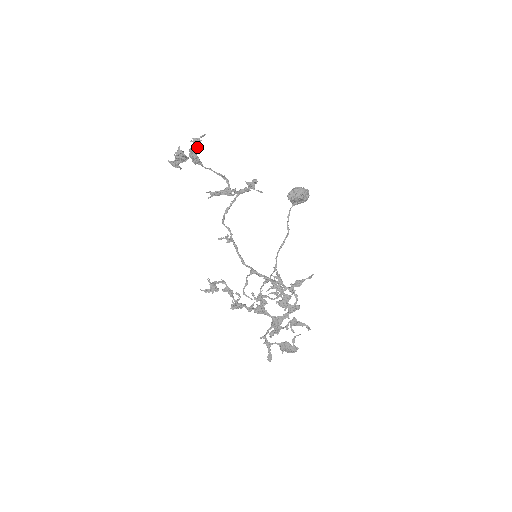
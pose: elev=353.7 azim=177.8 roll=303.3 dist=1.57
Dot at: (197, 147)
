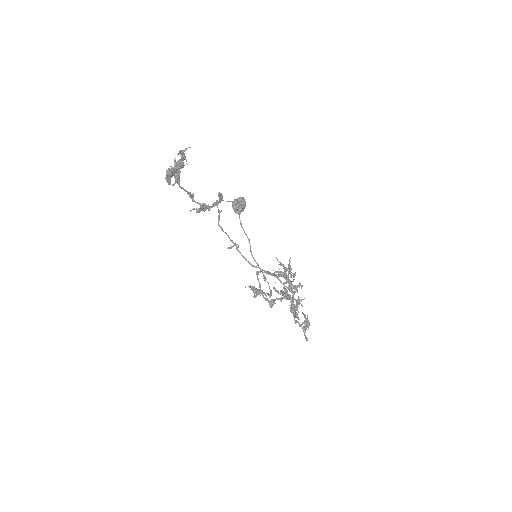
Dot at: occluded
